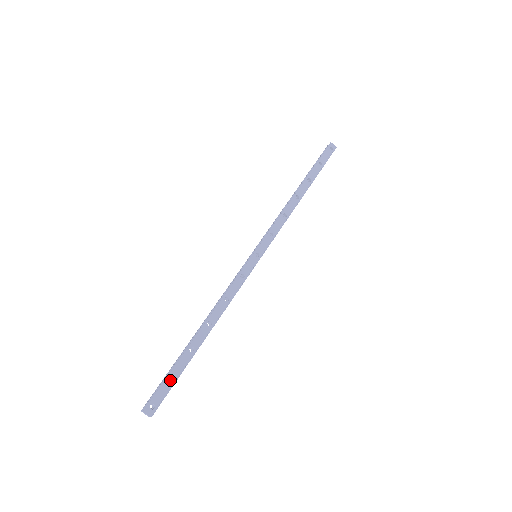
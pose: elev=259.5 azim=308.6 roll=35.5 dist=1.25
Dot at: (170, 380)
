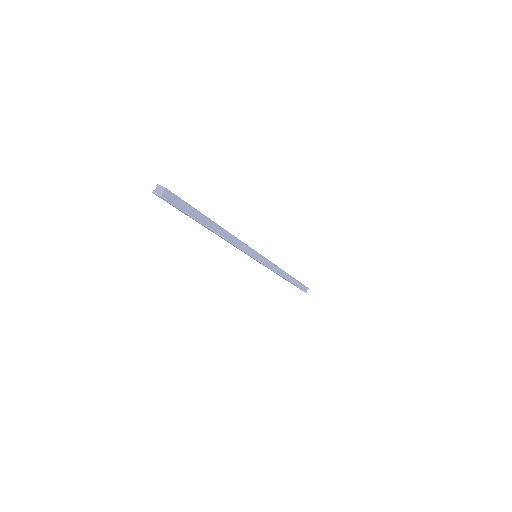
Dot at: (185, 202)
